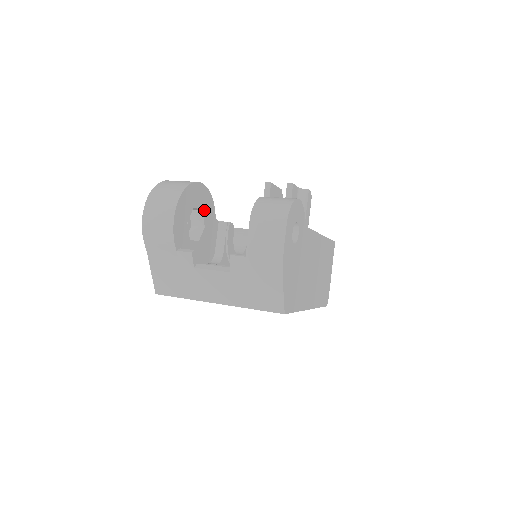
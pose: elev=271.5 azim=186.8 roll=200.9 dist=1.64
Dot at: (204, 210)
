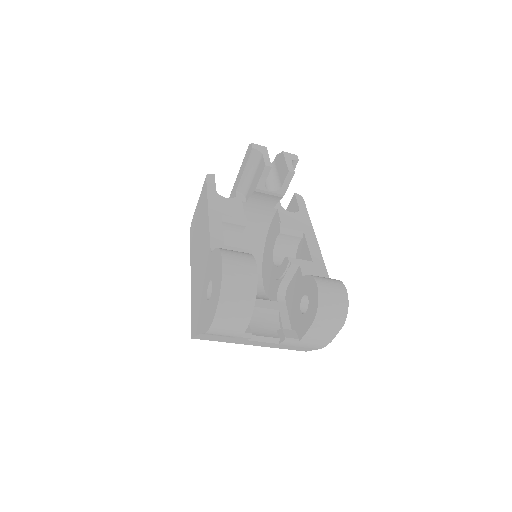
Dot at: occluded
